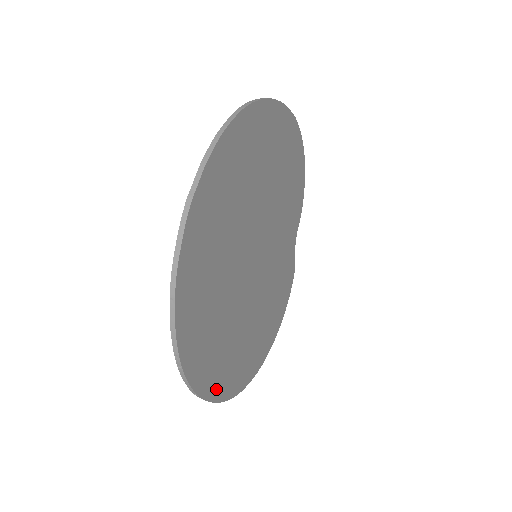
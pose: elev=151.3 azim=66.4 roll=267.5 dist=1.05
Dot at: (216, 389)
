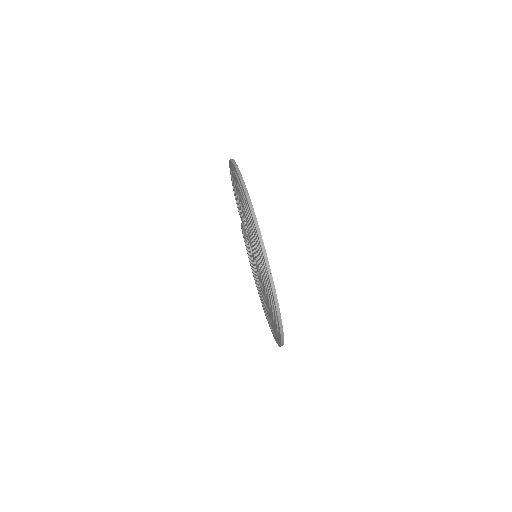
Dot at: occluded
